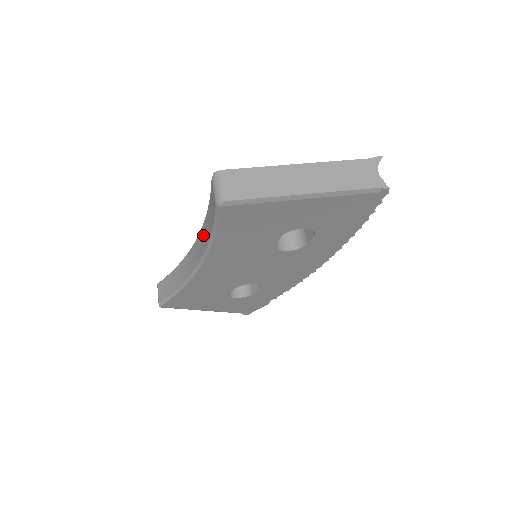
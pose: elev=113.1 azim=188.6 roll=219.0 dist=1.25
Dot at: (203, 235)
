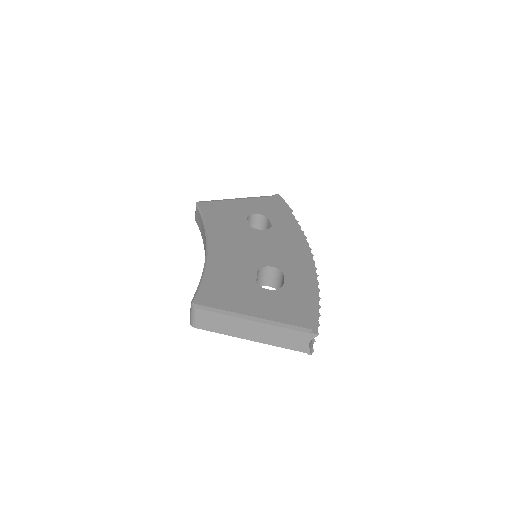
Dot at: occluded
